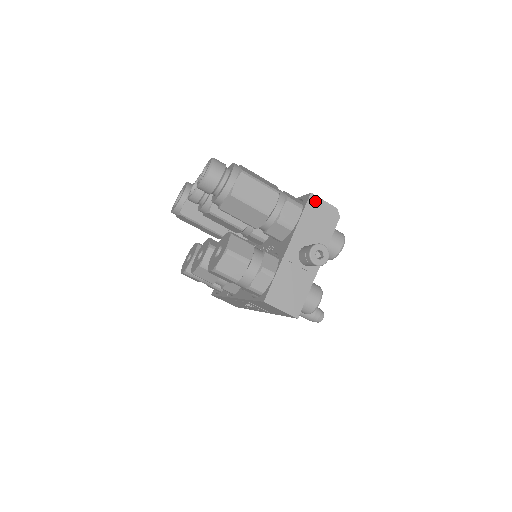
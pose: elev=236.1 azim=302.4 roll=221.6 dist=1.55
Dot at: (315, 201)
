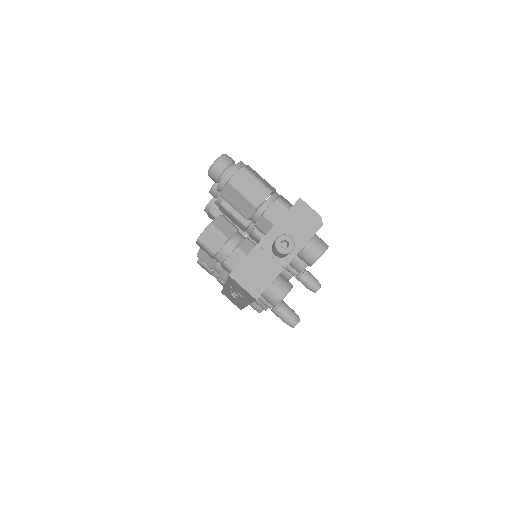
Dot at: (302, 205)
